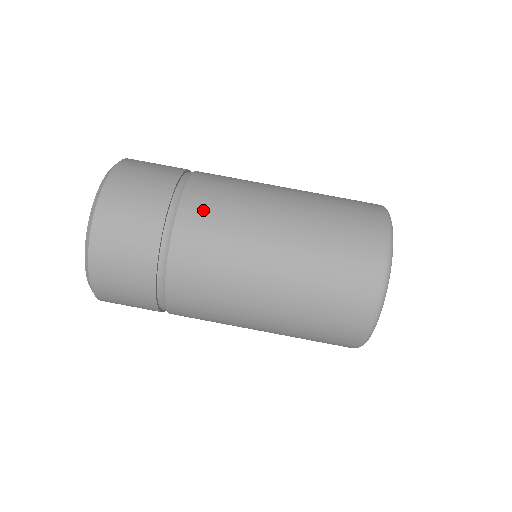
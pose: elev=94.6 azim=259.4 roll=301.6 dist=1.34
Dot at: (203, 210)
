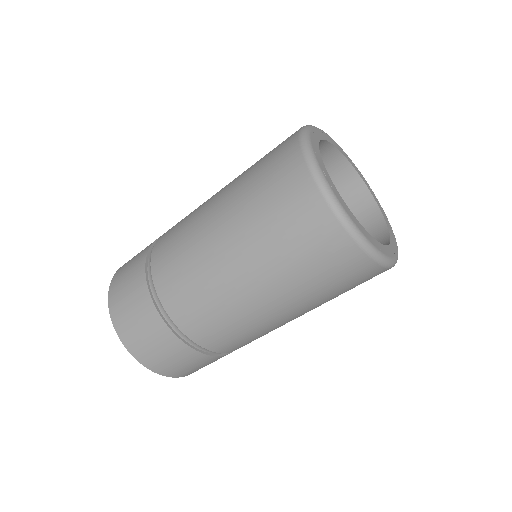
Dot at: (207, 331)
